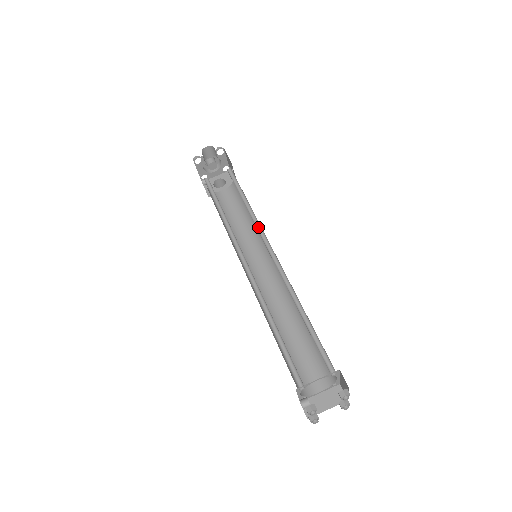
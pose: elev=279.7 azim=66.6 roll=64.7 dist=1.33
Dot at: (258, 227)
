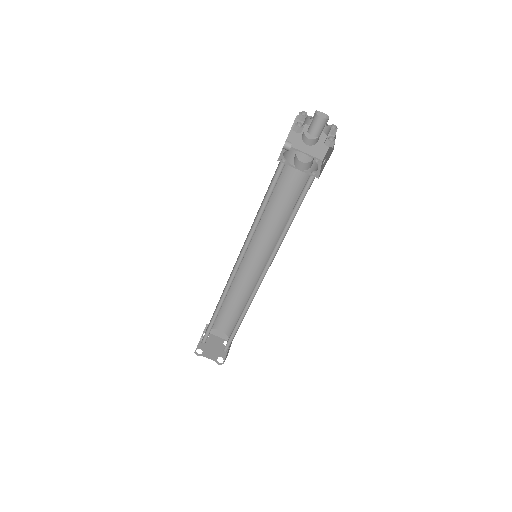
Dot at: (274, 251)
